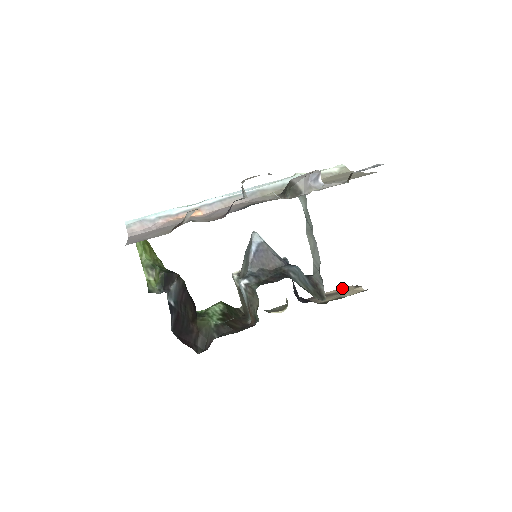
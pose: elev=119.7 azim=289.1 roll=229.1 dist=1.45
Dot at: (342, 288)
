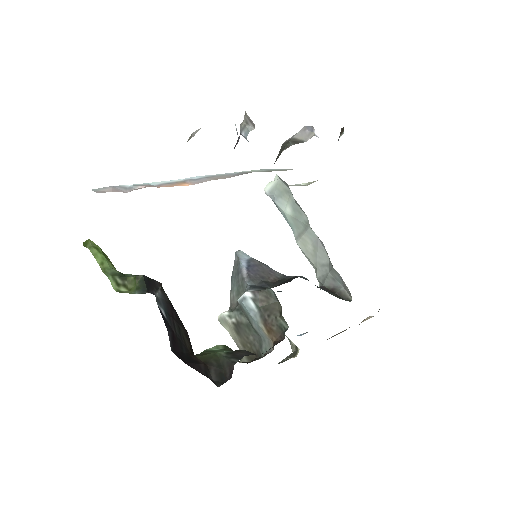
Dot at: occluded
